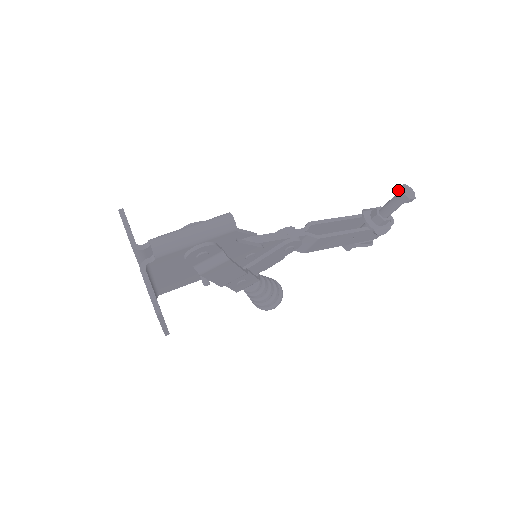
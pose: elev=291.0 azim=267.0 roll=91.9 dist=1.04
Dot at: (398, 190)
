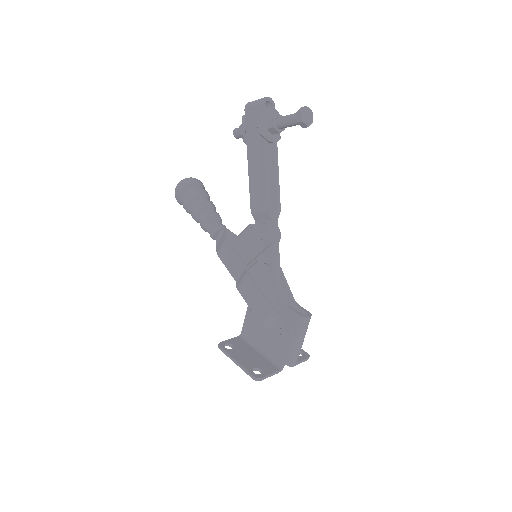
Dot at: (302, 125)
